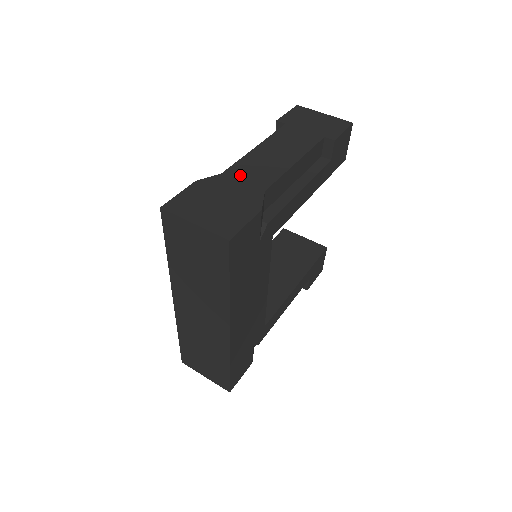
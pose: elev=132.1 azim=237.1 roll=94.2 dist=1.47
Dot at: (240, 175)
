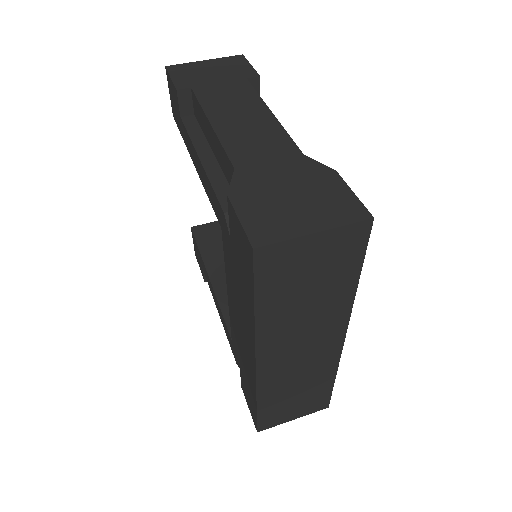
Dot at: (254, 157)
